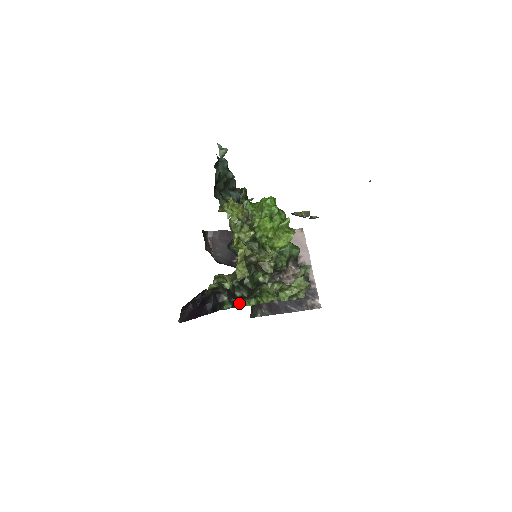
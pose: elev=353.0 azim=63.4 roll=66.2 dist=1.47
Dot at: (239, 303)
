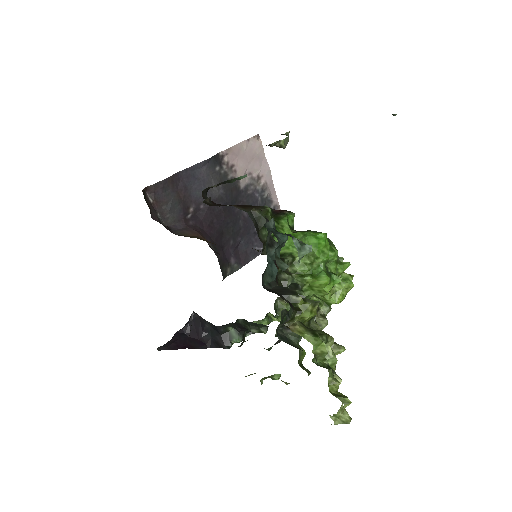
Dot at: occluded
